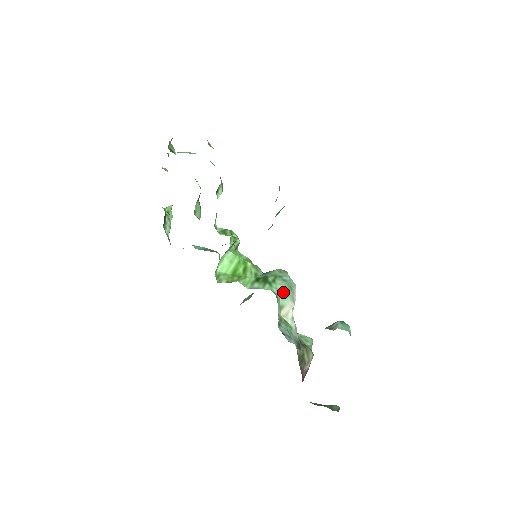
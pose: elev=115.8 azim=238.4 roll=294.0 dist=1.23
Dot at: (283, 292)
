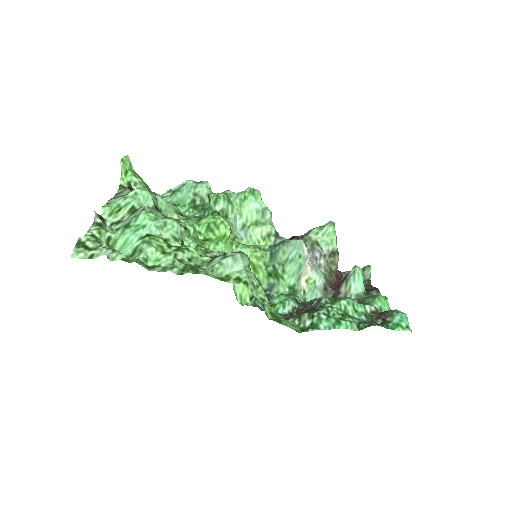
Dot at: (295, 273)
